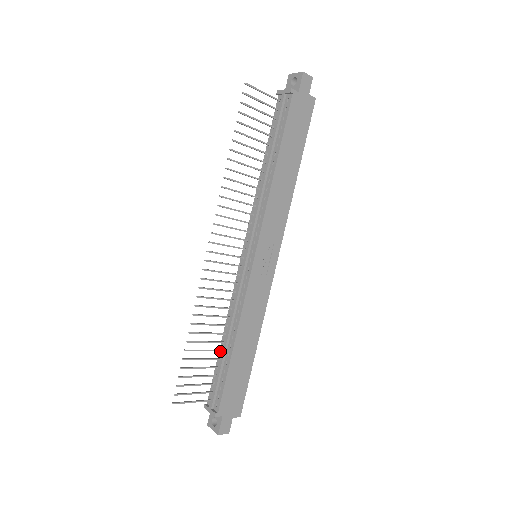
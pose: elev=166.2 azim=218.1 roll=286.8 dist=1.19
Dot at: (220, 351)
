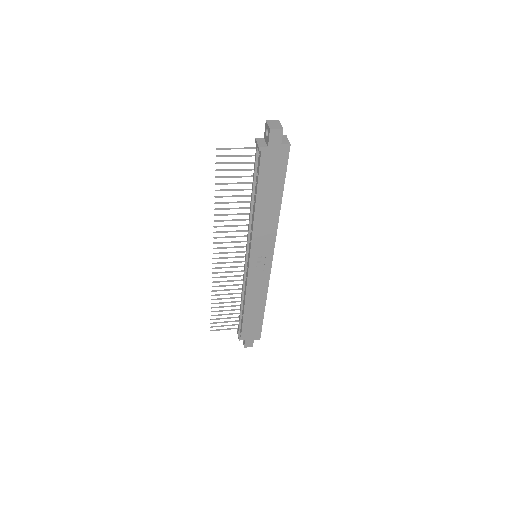
Dot at: (240, 306)
